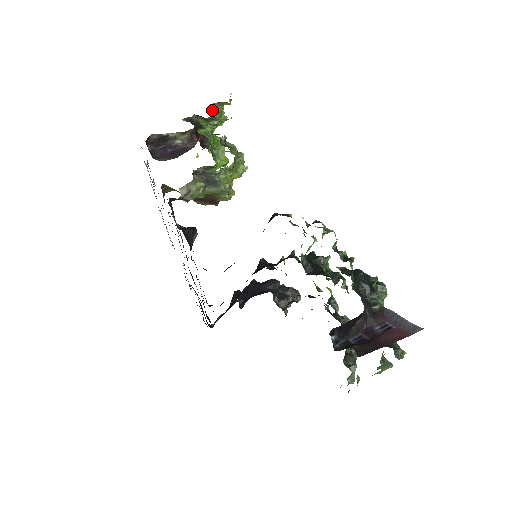
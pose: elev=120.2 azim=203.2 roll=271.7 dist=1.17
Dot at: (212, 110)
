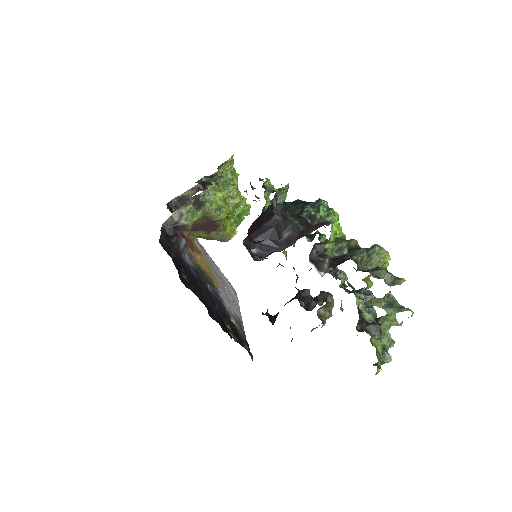
Dot at: occluded
